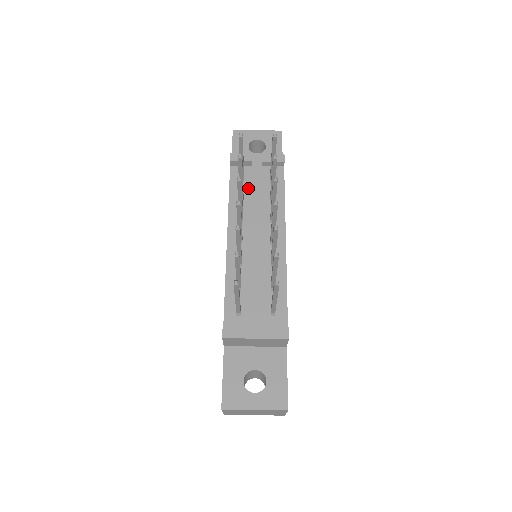
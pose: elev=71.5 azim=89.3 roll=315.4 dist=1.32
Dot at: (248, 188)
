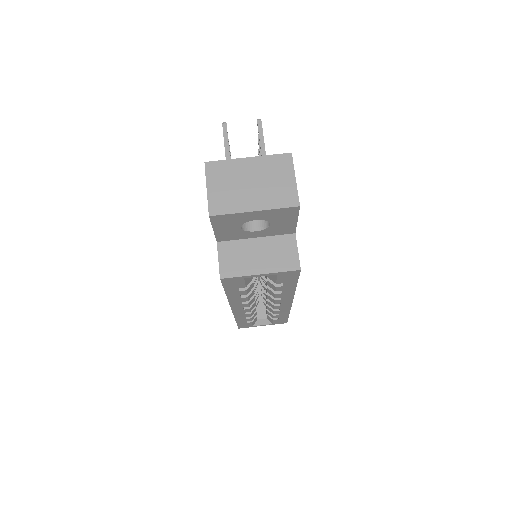
Dot at: occluded
